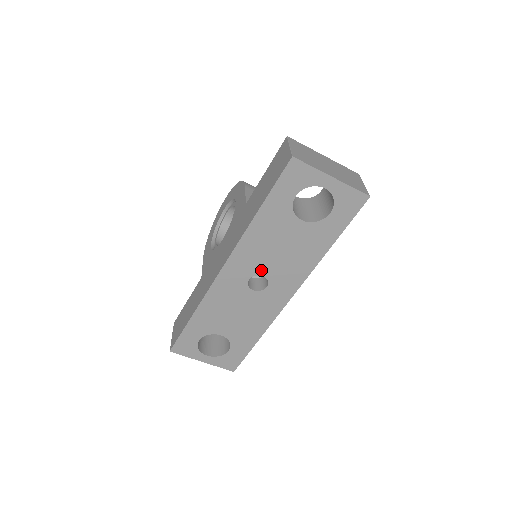
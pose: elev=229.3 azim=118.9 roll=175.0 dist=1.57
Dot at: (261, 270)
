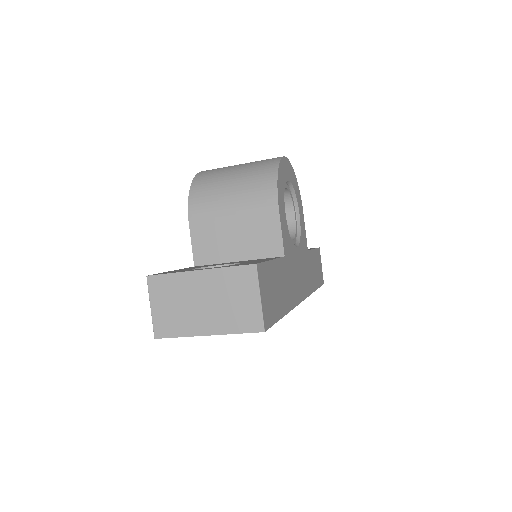
Dot at: occluded
